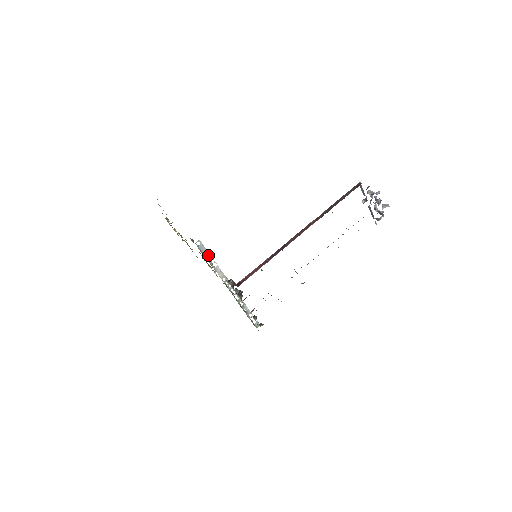
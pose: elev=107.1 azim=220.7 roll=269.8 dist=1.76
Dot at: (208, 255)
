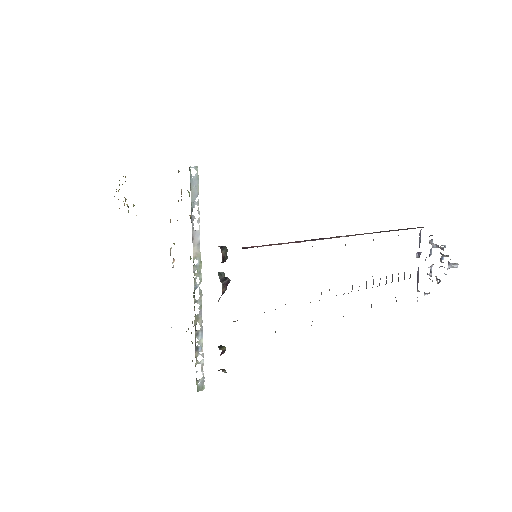
Dot at: (196, 202)
